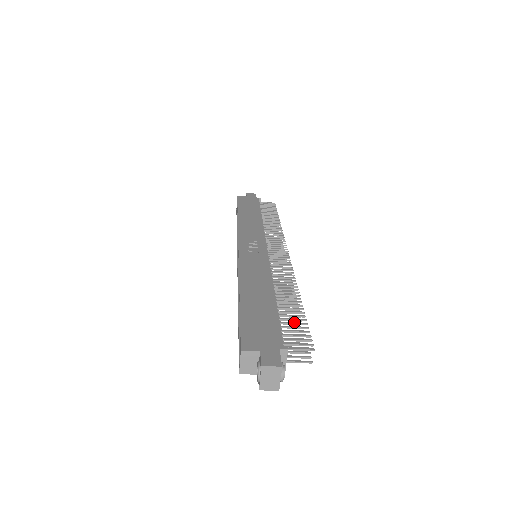
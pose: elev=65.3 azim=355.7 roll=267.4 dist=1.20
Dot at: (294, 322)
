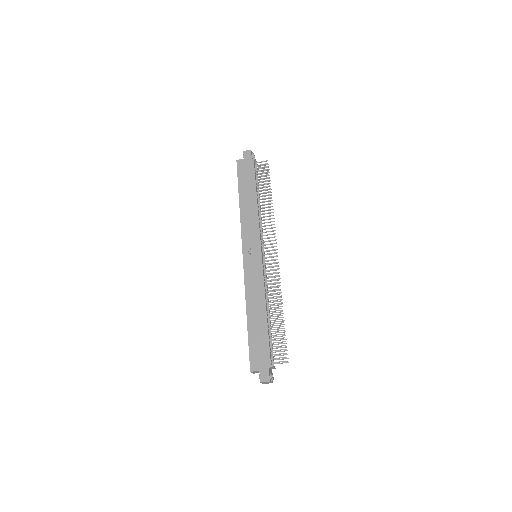
Dot at: (278, 338)
